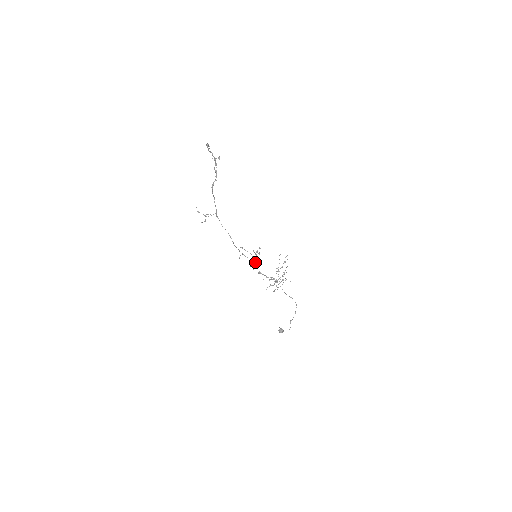
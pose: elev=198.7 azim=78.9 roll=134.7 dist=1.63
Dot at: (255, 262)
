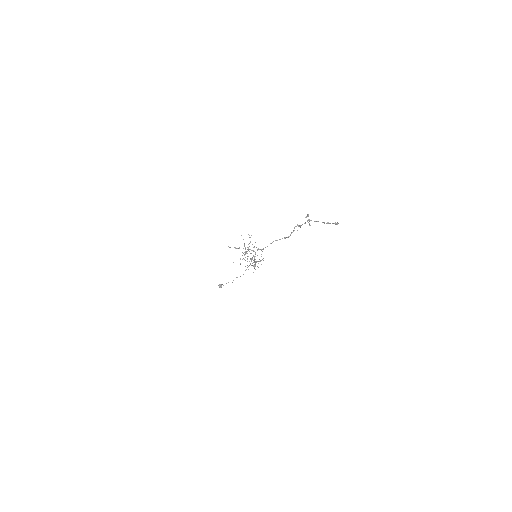
Dot at: occluded
